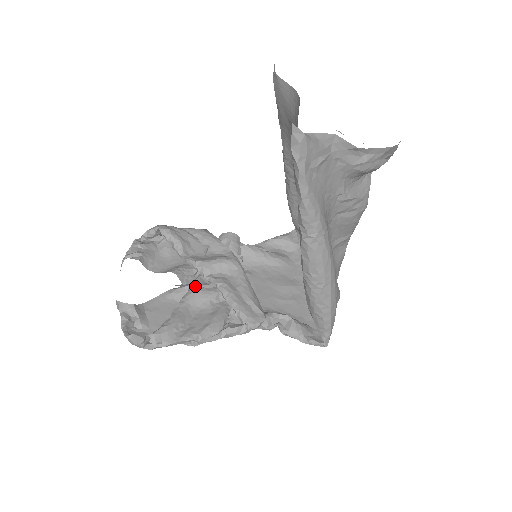
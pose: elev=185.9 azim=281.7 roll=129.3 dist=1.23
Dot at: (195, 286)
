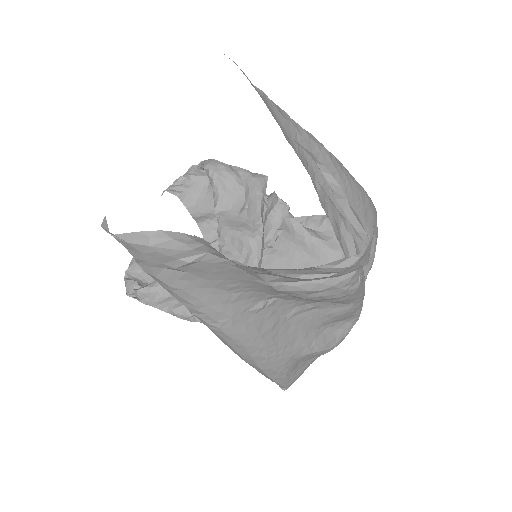
Dot at: occluded
